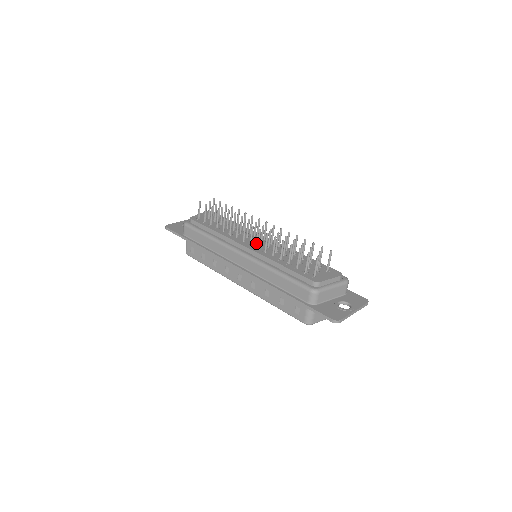
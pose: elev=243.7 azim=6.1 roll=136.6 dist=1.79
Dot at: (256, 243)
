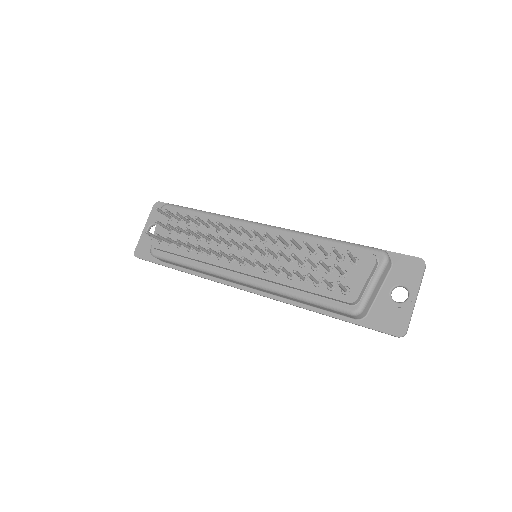
Dot at: (247, 254)
